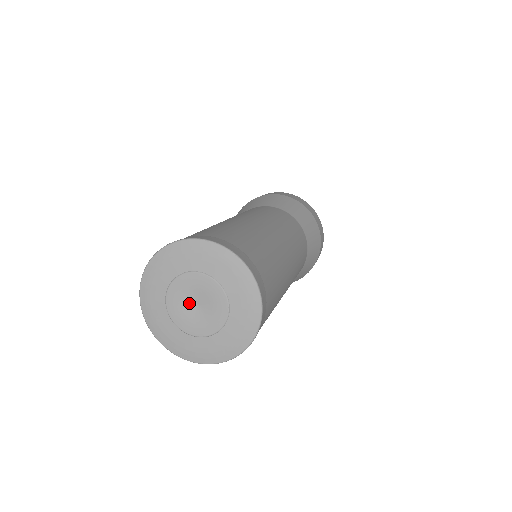
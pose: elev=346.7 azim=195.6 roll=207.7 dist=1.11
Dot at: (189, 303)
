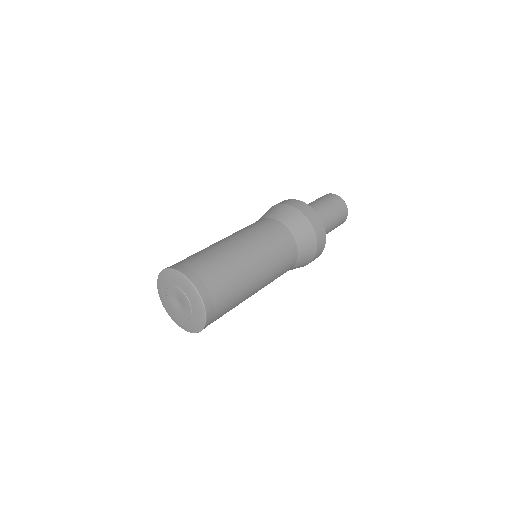
Dot at: (176, 299)
